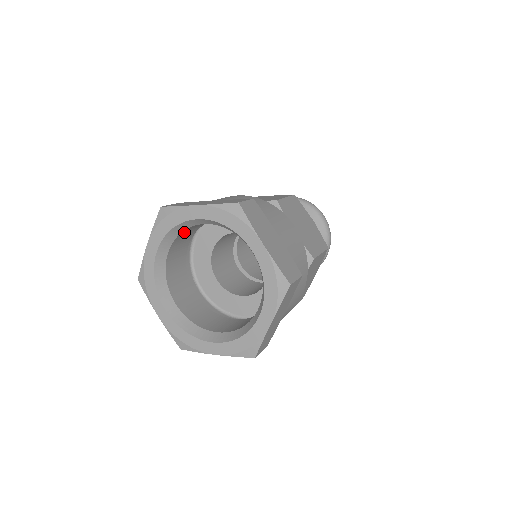
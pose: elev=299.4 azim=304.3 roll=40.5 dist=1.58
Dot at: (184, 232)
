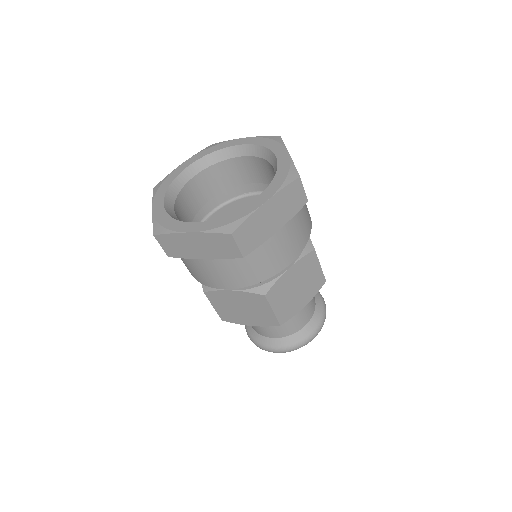
Dot at: (217, 169)
